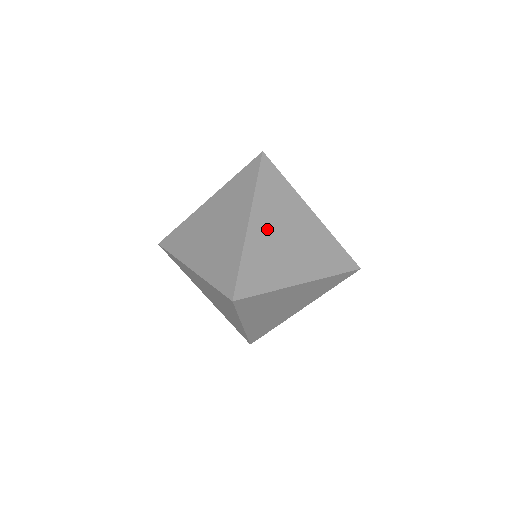
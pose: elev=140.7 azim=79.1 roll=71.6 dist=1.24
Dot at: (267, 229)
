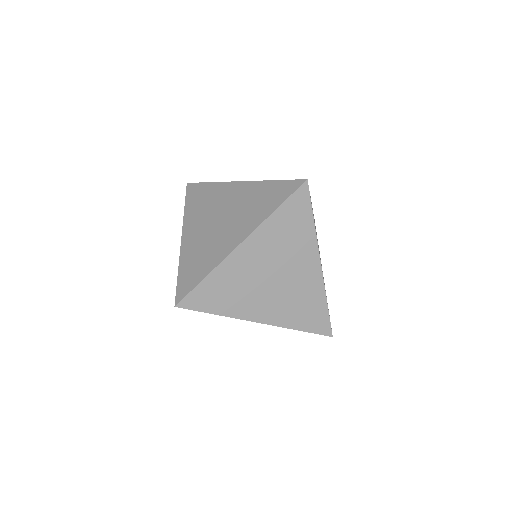
Dot at: (255, 259)
